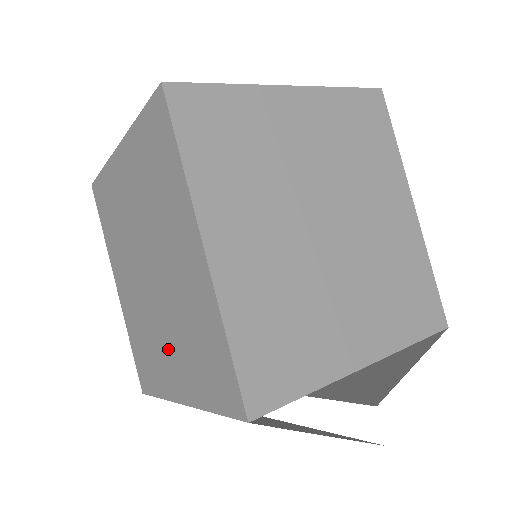
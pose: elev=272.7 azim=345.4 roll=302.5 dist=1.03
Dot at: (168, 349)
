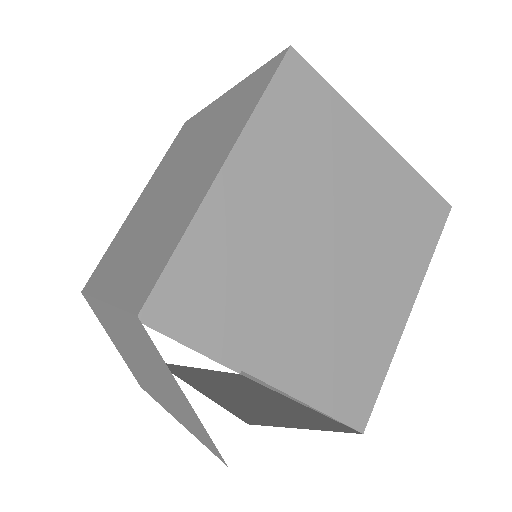
Dot at: (131, 252)
